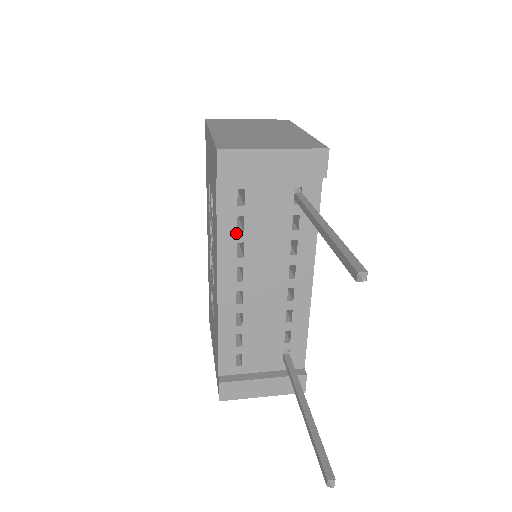
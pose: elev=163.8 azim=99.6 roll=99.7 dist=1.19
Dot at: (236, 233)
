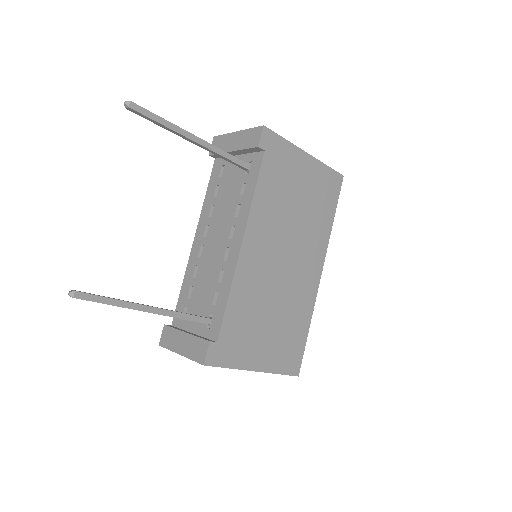
Dot at: (213, 198)
